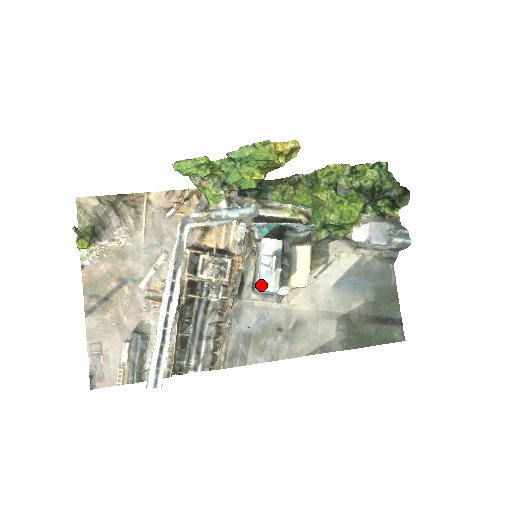
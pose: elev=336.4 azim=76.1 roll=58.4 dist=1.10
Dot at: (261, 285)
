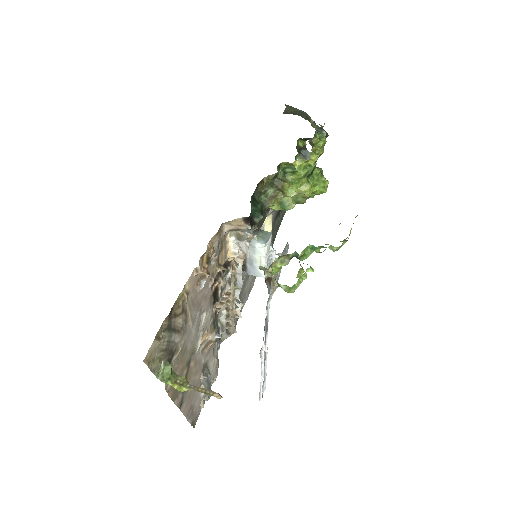
Dot at: occluded
